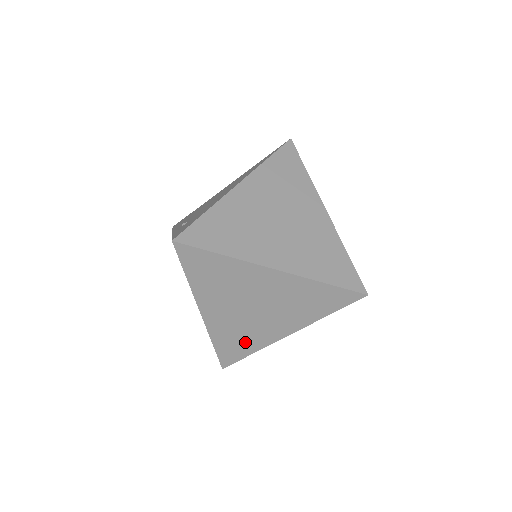
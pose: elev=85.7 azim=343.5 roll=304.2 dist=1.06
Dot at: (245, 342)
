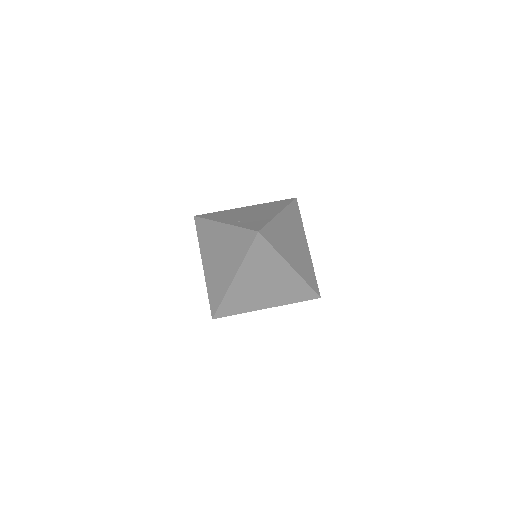
Dot at: (241, 305)
